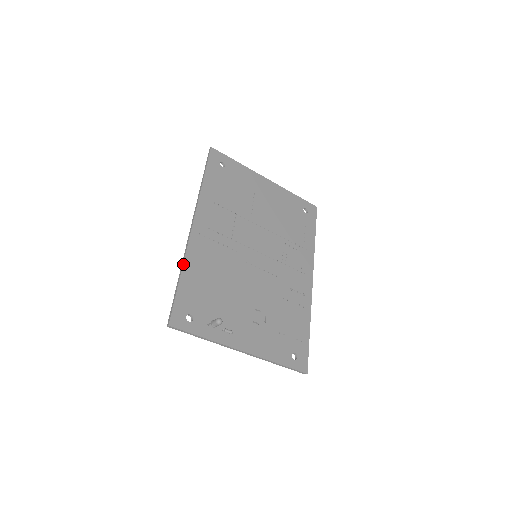
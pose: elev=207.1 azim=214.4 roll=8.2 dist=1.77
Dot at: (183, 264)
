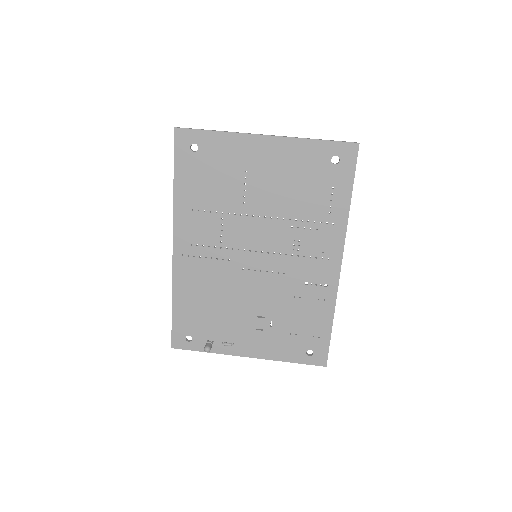
Dot at: (172, 292)
